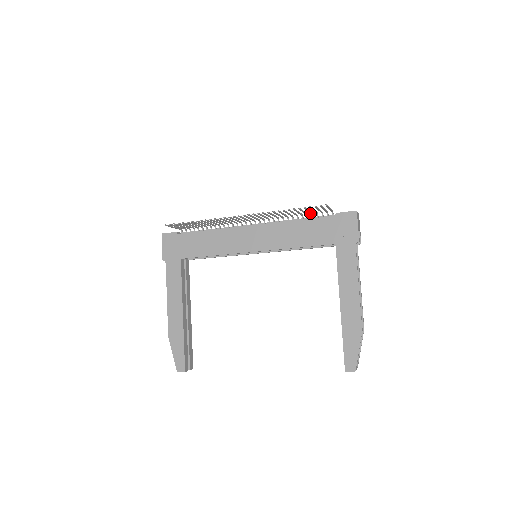
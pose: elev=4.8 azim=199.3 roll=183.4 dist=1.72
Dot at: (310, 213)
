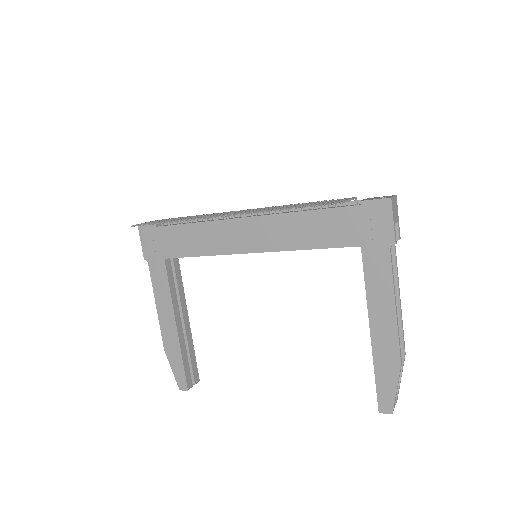
Dot at: occluded
